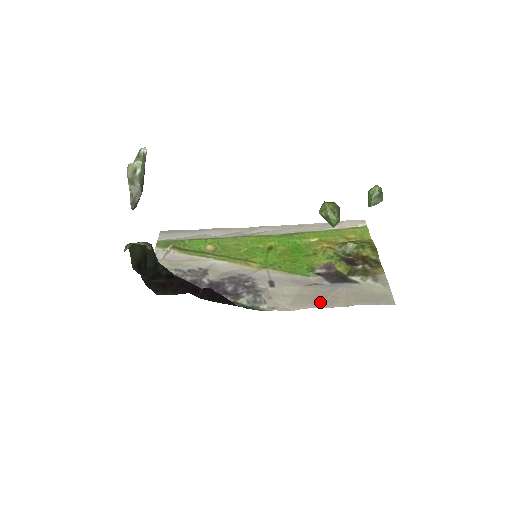
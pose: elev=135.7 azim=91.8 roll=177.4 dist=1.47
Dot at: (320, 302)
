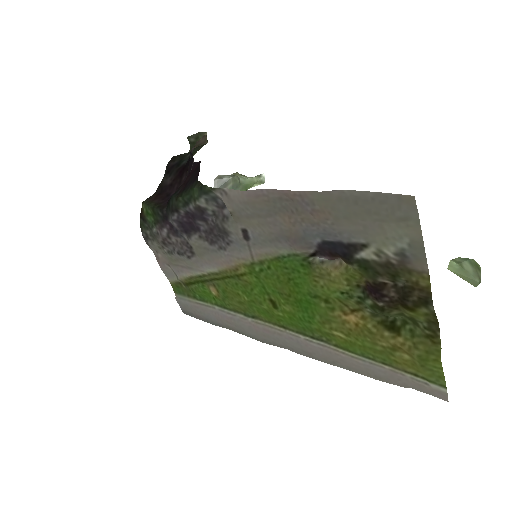
Dot at: (288, 199)
